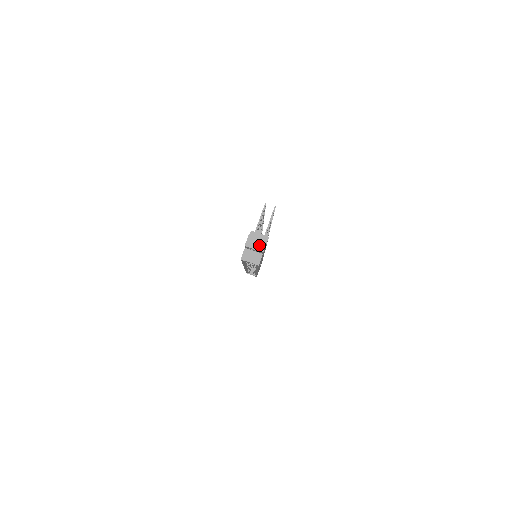
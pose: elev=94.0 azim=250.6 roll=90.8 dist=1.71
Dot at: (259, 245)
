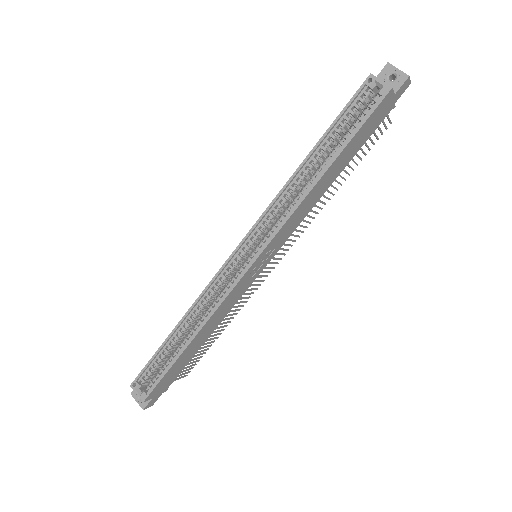
Dot at: (403, 74)
